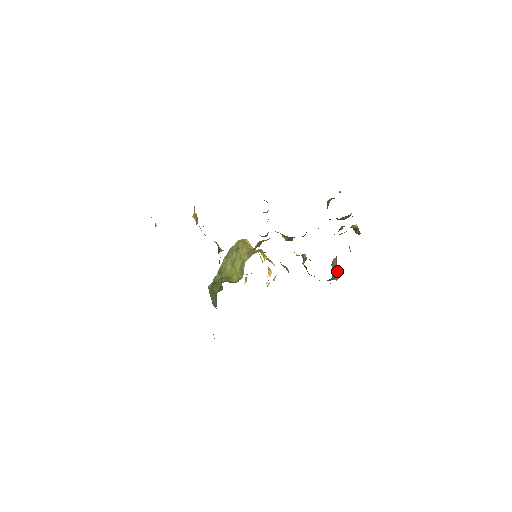
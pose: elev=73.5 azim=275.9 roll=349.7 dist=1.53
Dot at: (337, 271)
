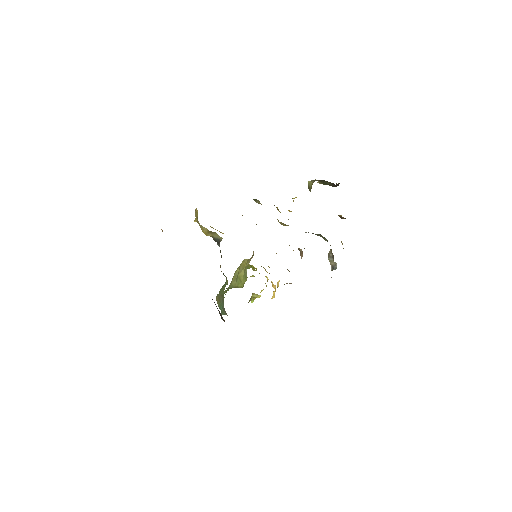
Dot at: (333, 257)
